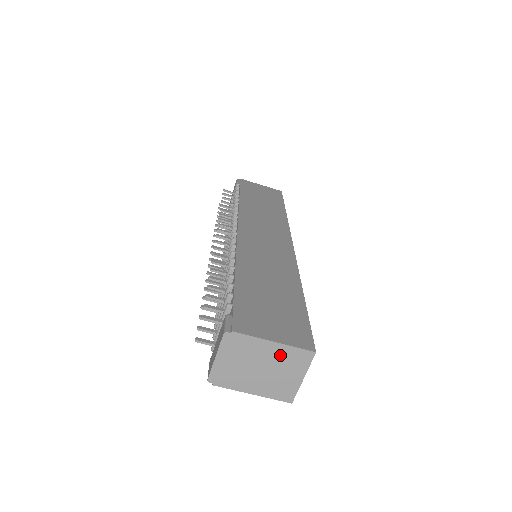
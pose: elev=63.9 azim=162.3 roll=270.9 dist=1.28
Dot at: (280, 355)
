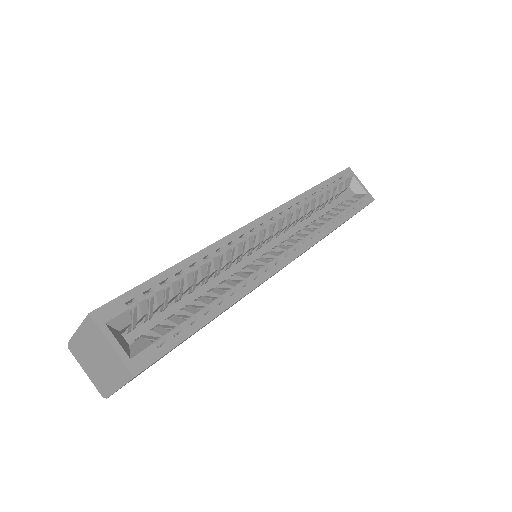
Dot at: (88, 337)
